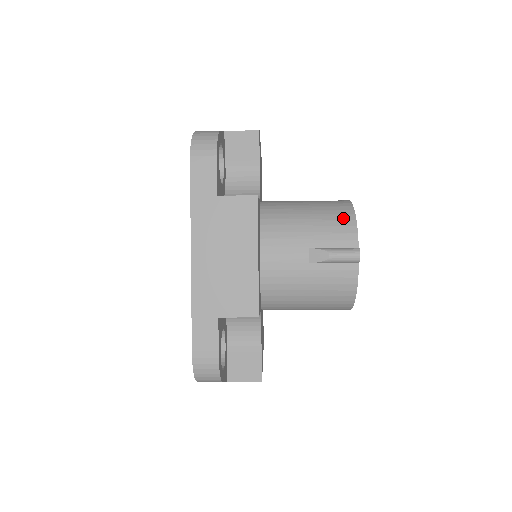
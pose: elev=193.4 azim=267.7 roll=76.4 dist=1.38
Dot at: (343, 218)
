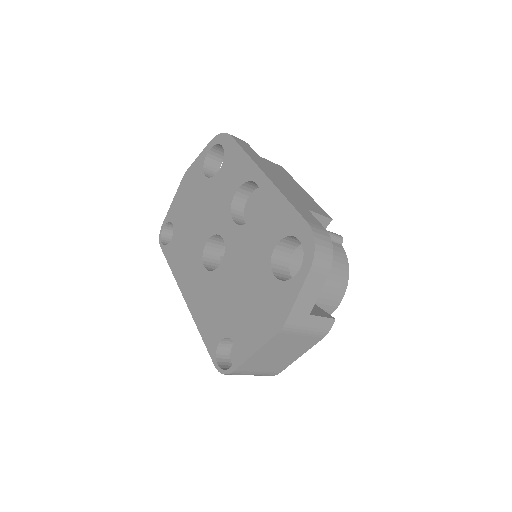
Dot at: occluded
